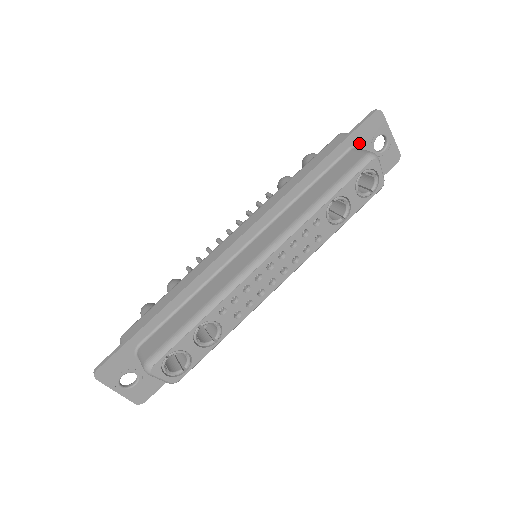
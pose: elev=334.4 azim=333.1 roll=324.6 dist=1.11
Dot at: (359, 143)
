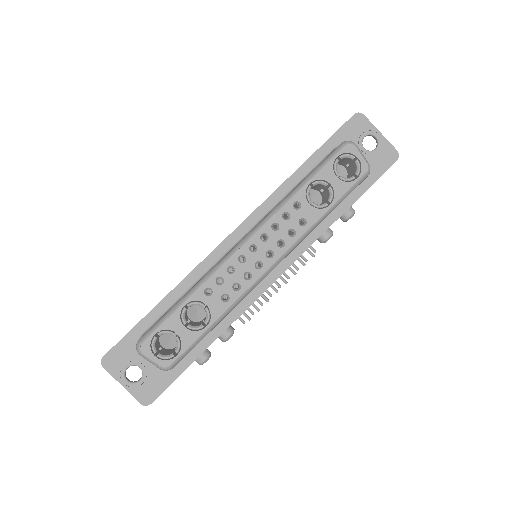
Dot at: occluded
